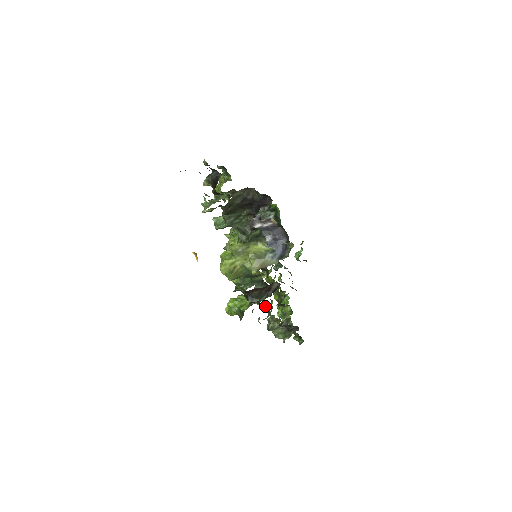
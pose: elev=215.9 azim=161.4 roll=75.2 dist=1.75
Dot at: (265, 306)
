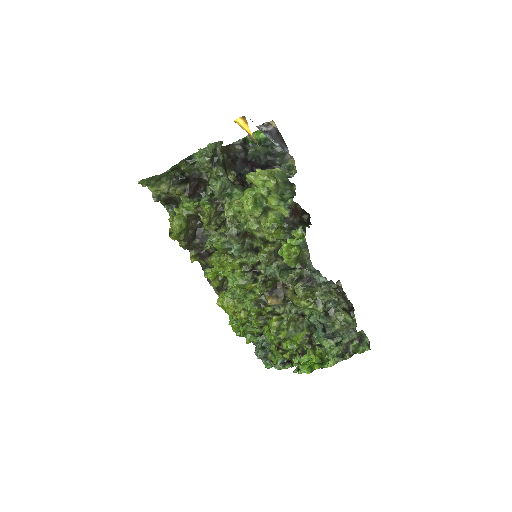
Dot at: (305, 302)
